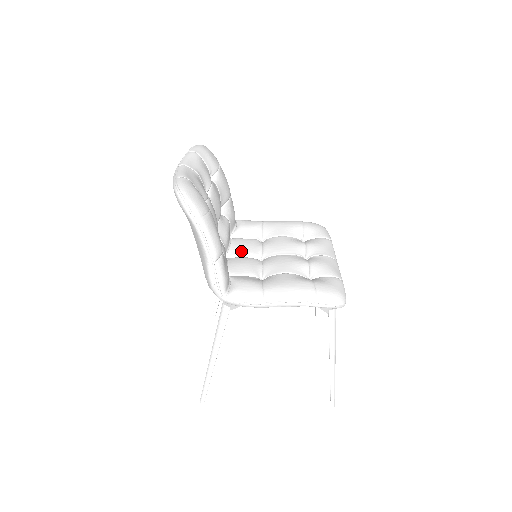
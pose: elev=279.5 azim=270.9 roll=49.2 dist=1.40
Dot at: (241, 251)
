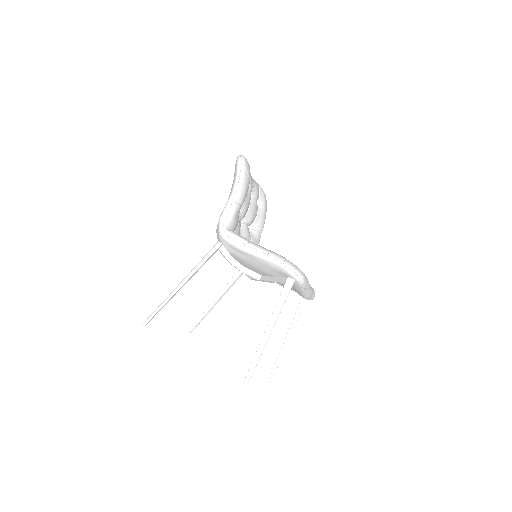
Dot at: occluded
